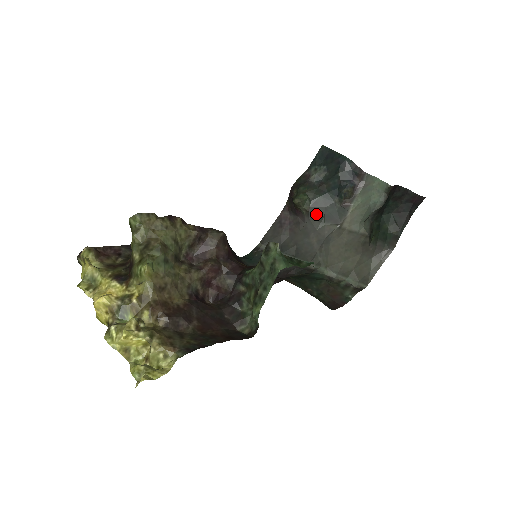
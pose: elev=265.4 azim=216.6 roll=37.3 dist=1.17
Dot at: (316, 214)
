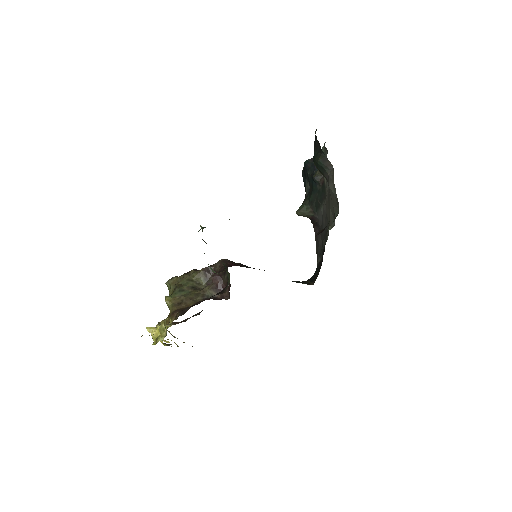
Dot at: (316, 207)
